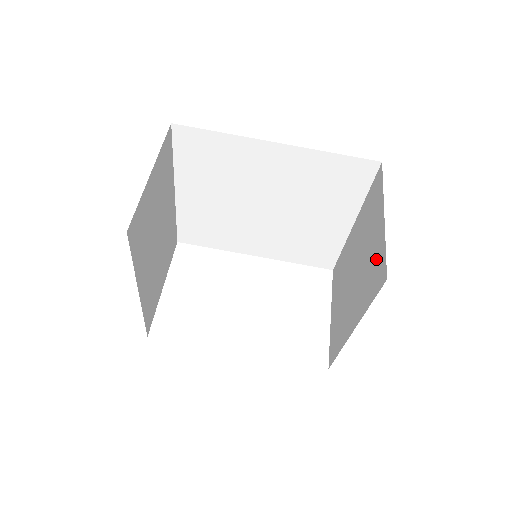
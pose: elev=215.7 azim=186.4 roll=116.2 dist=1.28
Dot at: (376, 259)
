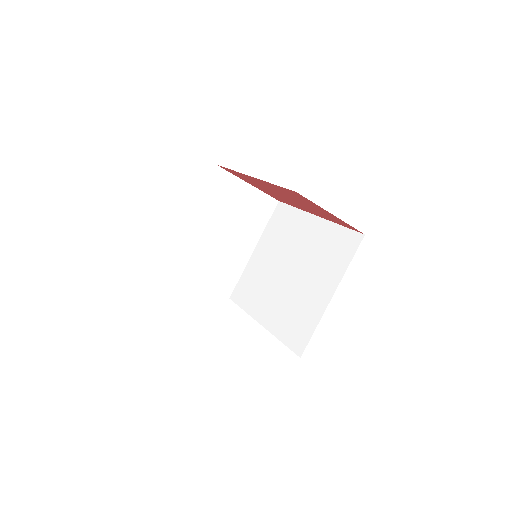
Dot at: occluded
